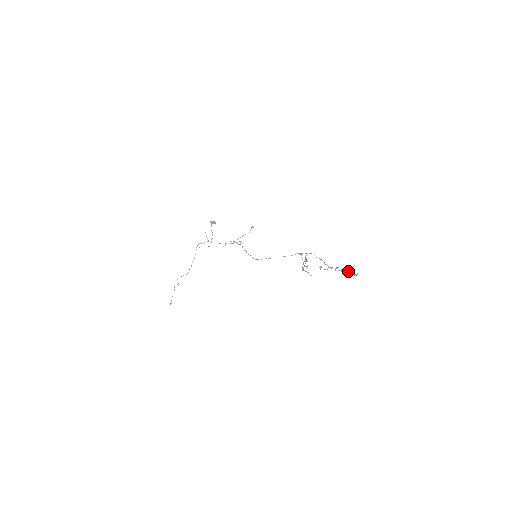
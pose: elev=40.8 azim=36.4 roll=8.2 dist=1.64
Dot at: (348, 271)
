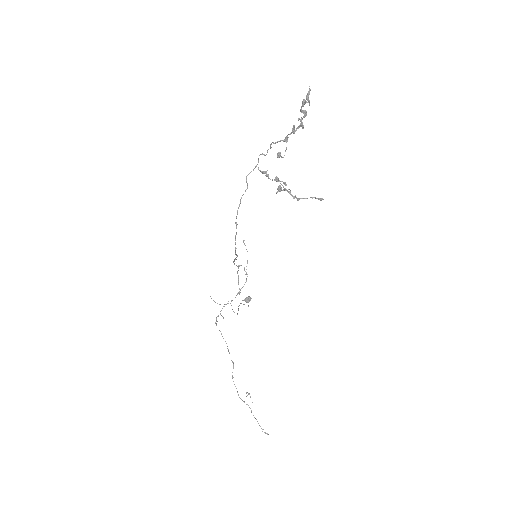
Dot at: (301, 111)
